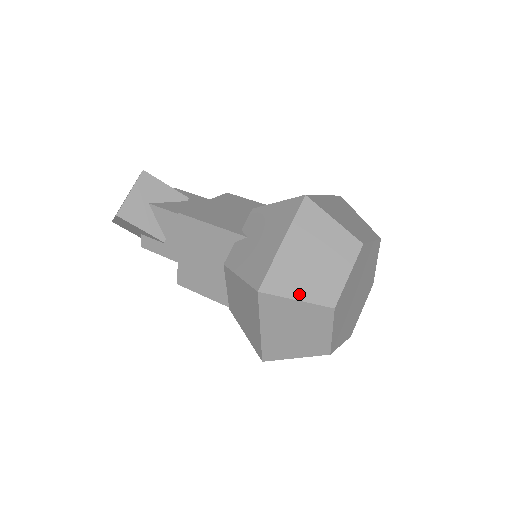
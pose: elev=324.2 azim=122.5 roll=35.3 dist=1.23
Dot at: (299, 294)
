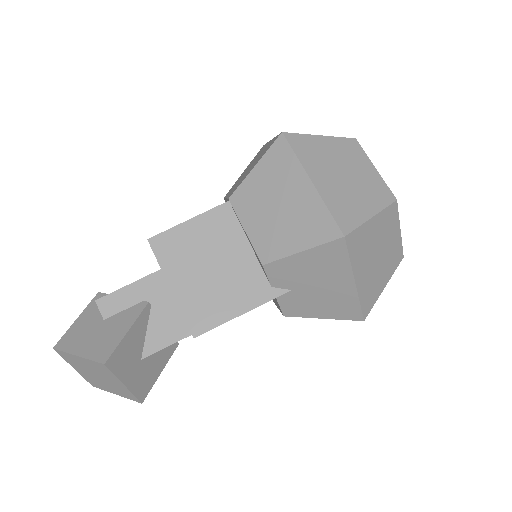
Dot at: (384, 284)
